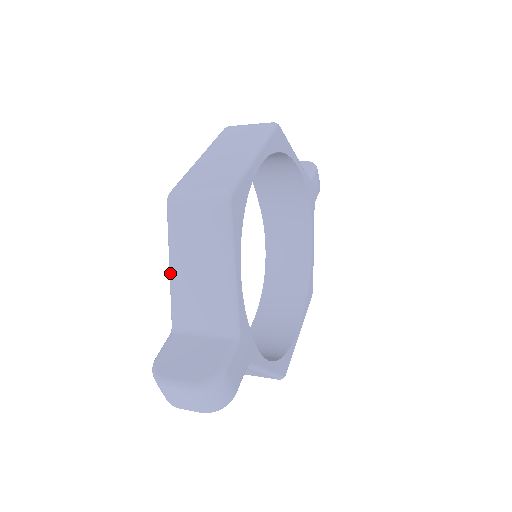
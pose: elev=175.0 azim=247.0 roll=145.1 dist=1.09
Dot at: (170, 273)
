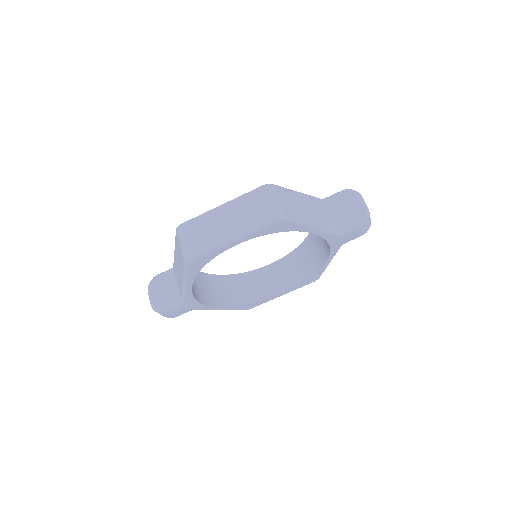
Dot at: (174, 251)
